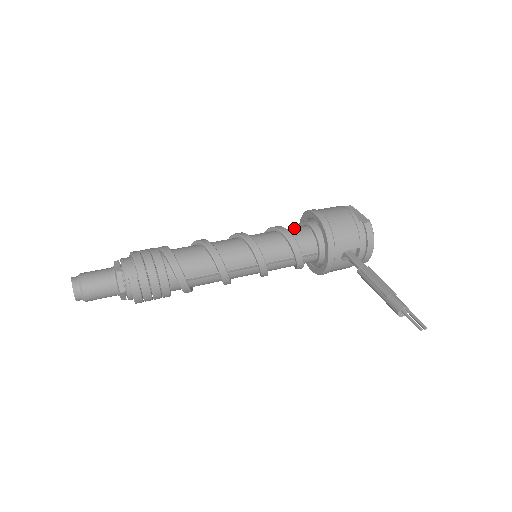
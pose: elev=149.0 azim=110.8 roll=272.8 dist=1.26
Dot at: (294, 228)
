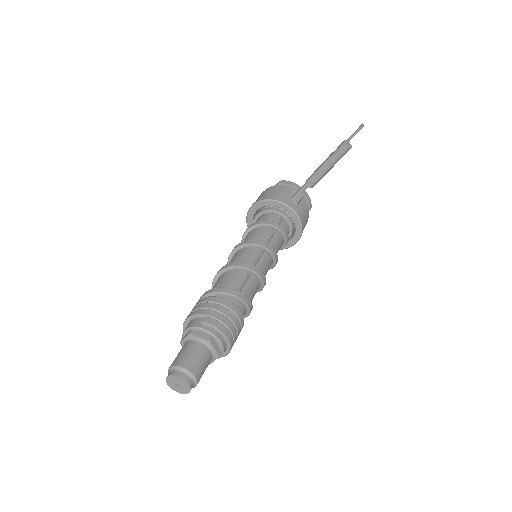
Dot at: occluded
